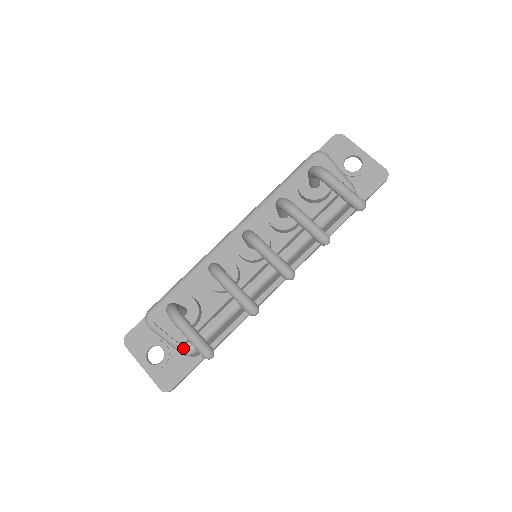
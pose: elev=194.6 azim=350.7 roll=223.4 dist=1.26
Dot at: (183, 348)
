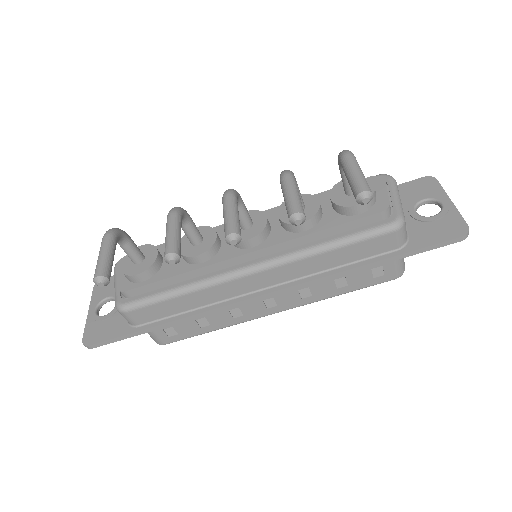
Dot at: (119, 300)
